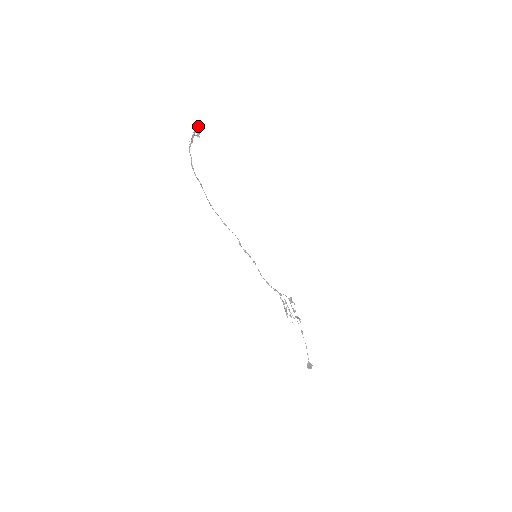
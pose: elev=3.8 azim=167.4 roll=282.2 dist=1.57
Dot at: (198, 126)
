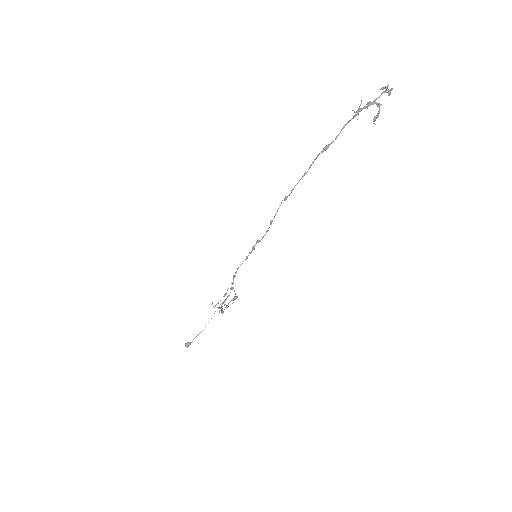
Dot at: (386, 91)
